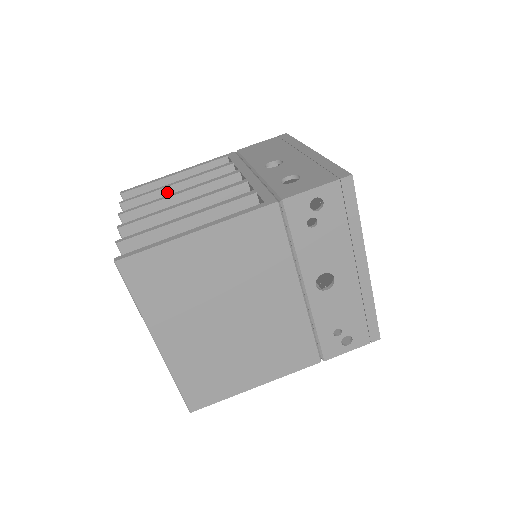
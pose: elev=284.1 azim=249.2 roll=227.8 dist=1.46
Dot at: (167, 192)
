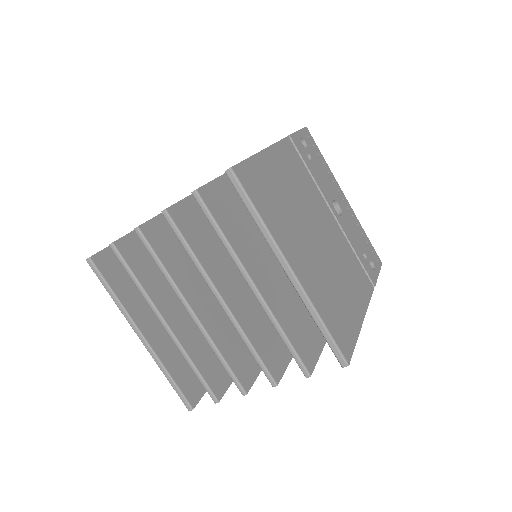
Dot at: occluded
